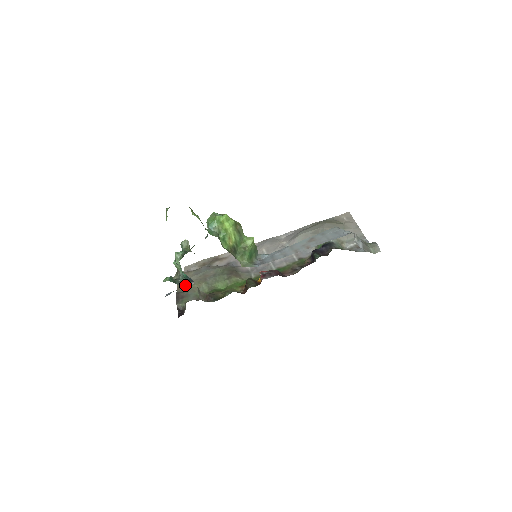
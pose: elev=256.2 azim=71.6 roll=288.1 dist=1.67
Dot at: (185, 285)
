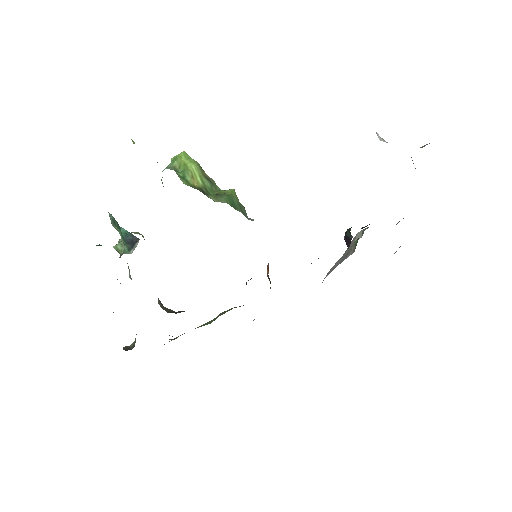
Dot at: occluded
